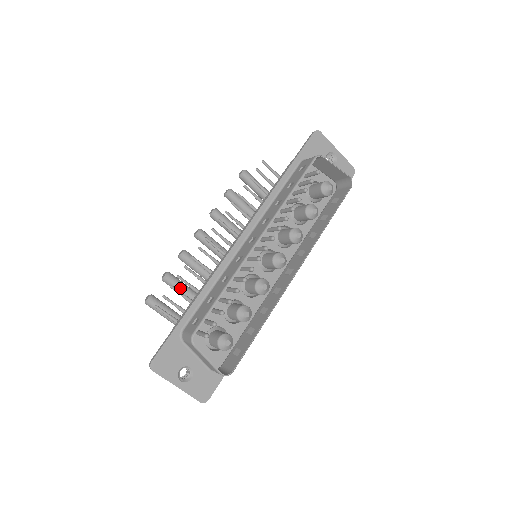
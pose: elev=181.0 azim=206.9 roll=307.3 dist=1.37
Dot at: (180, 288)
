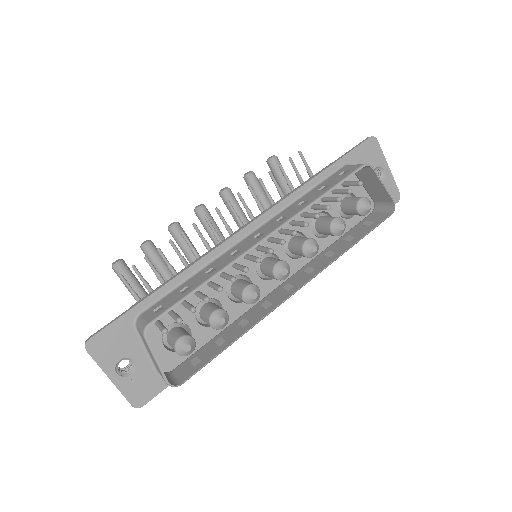
Dot at: (158, 263)
